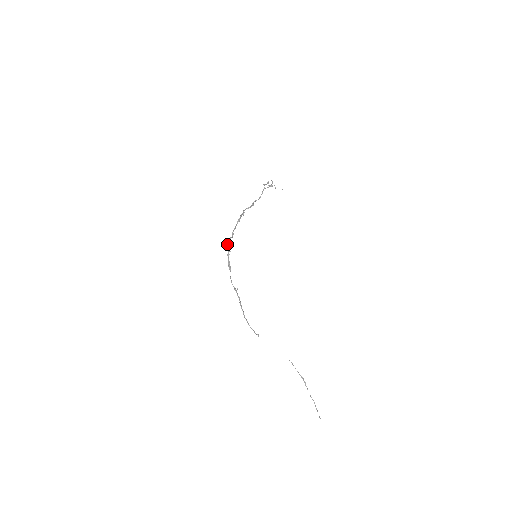
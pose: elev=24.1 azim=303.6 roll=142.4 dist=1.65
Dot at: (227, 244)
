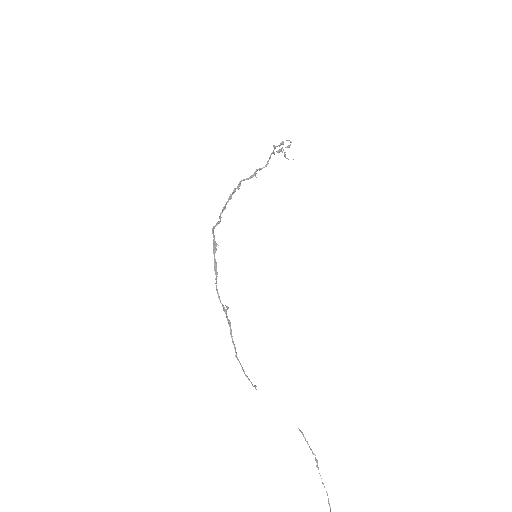
Dot at: (213, 232)
